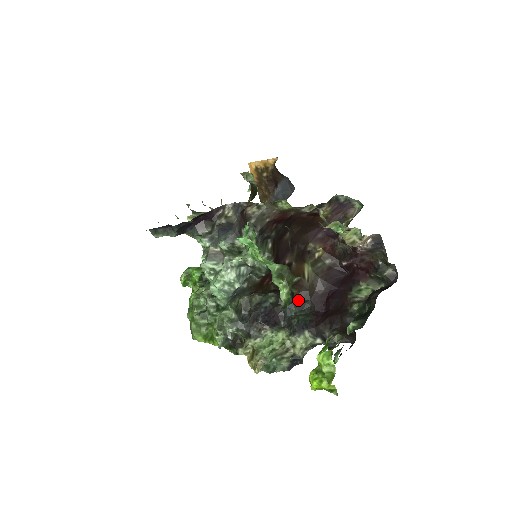
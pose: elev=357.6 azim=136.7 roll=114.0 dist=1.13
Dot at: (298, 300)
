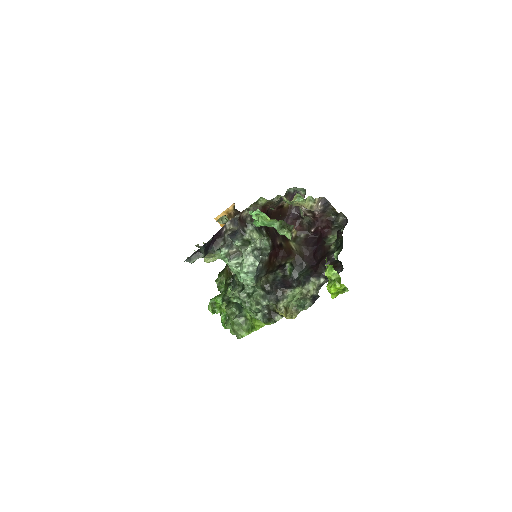
Dot at: (297, 265)
